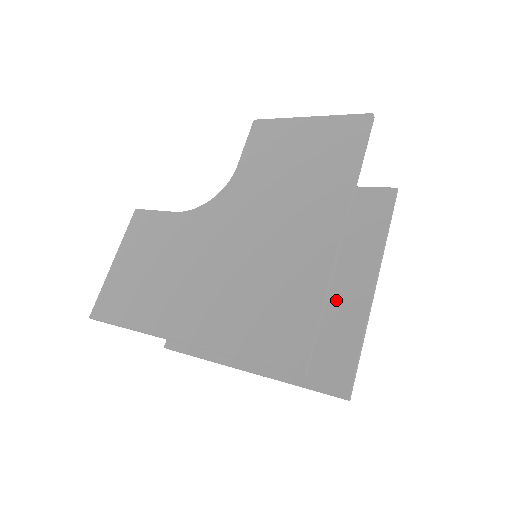
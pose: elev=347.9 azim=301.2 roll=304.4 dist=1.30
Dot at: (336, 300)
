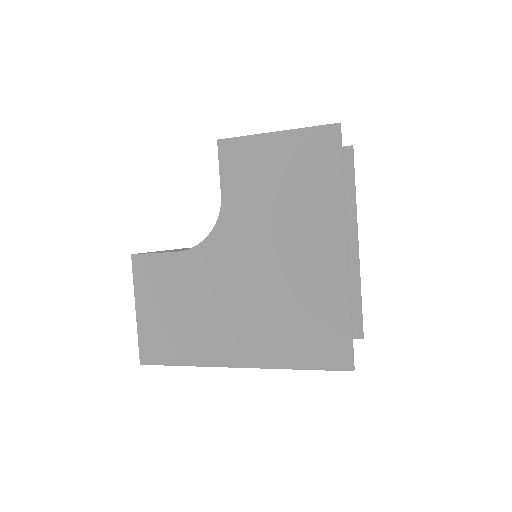
Dot at: occluded
